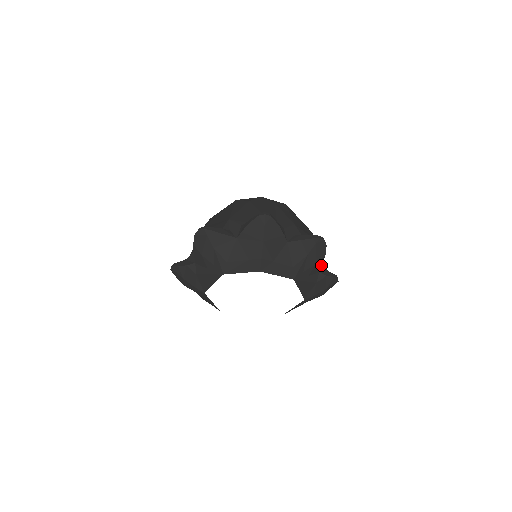
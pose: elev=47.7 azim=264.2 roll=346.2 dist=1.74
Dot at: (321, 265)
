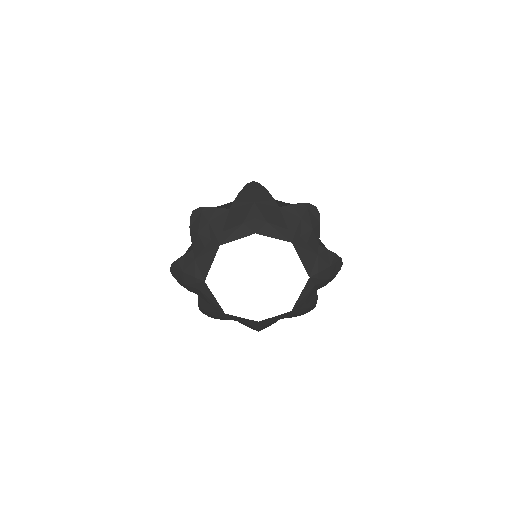
Dot at: (318, 236)
